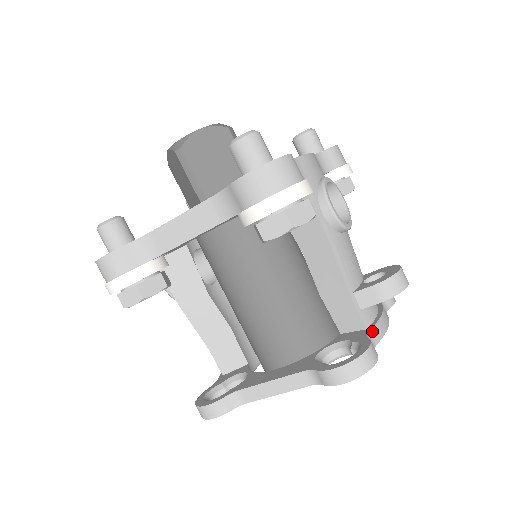
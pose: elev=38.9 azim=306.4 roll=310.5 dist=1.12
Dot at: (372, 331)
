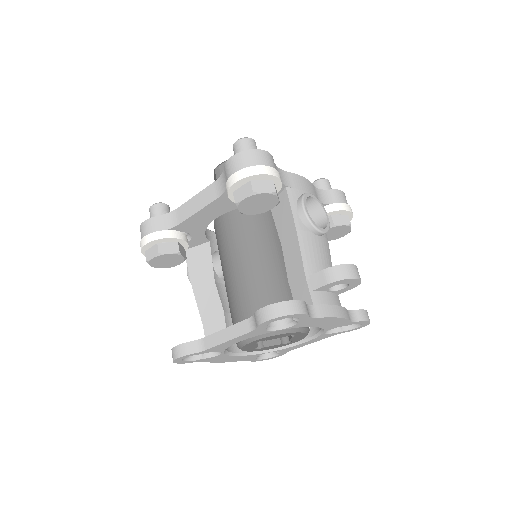
Dot at: (316, 307)
